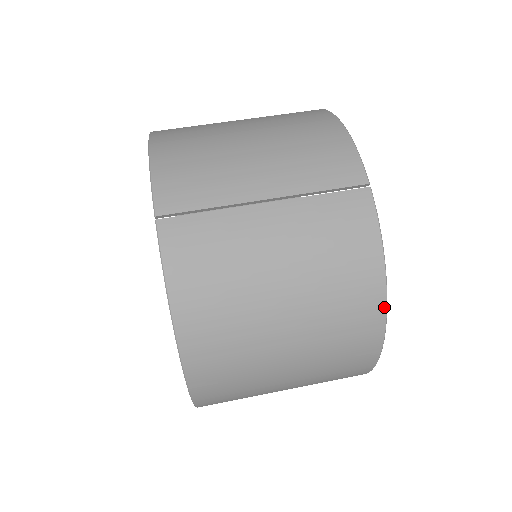
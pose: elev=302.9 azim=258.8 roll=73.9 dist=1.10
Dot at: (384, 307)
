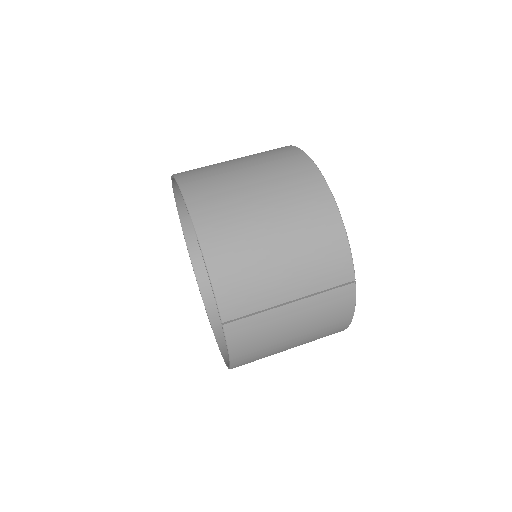
Dot at: (346, 328)
